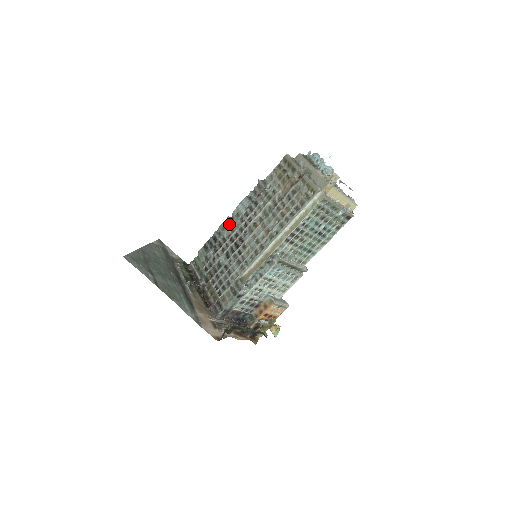
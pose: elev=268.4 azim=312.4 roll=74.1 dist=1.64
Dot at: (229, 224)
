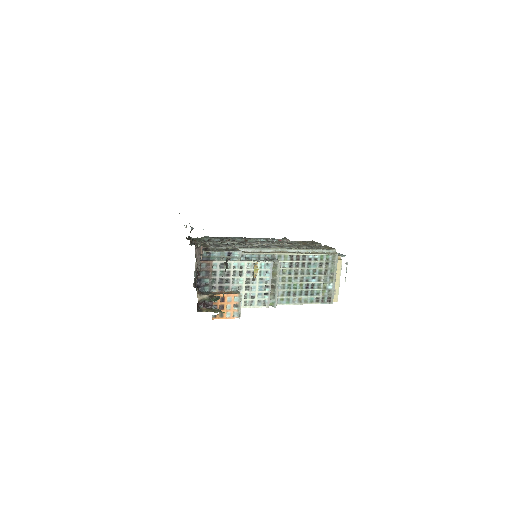
Dot at: (245, 238)
